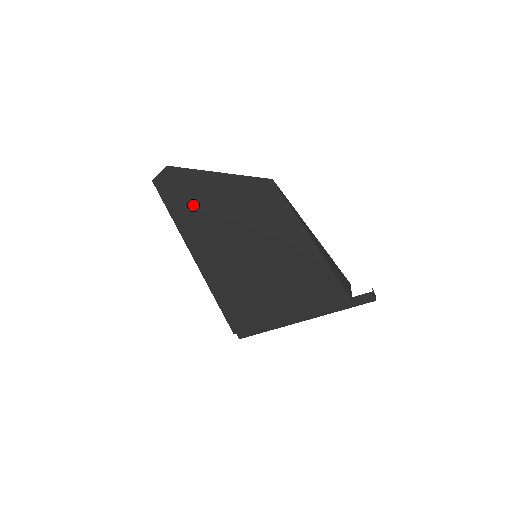
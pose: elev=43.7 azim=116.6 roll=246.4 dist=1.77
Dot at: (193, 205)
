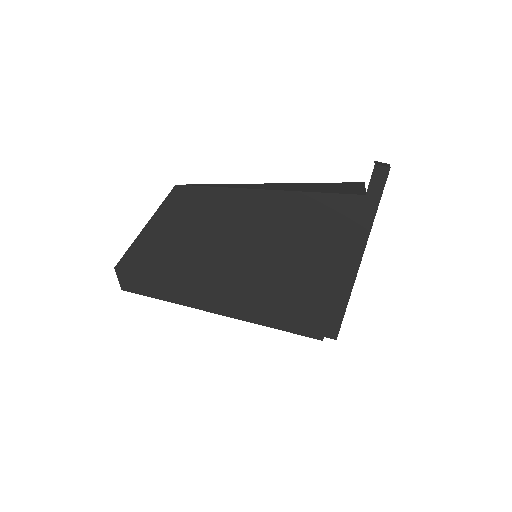
Dot at: (162, 274)
